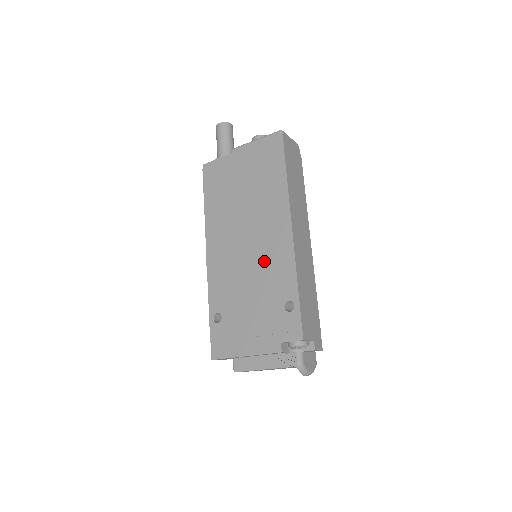
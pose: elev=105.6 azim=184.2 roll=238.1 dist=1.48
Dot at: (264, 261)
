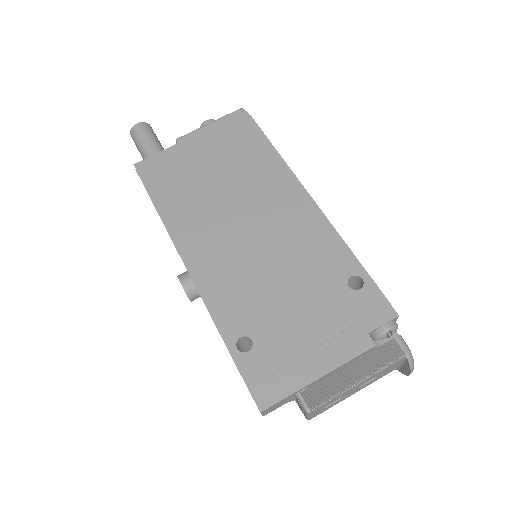
Dot at: (289, 243)
